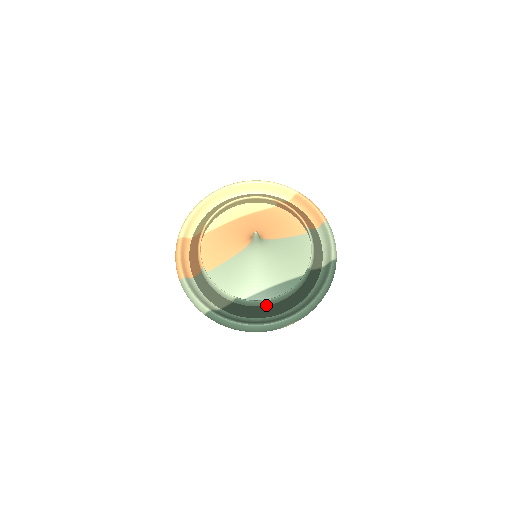
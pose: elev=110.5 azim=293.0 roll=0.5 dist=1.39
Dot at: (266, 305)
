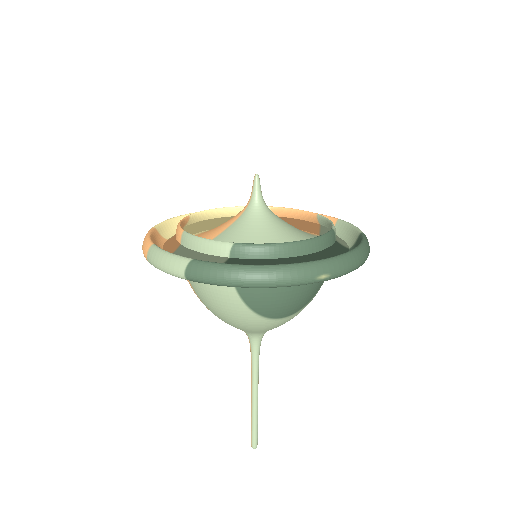
Dot at: (281, 258)
